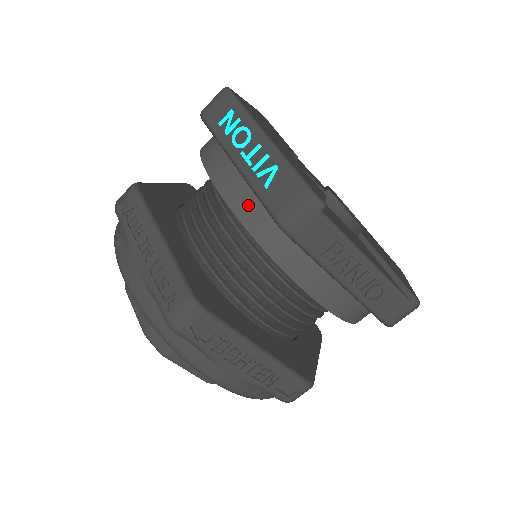
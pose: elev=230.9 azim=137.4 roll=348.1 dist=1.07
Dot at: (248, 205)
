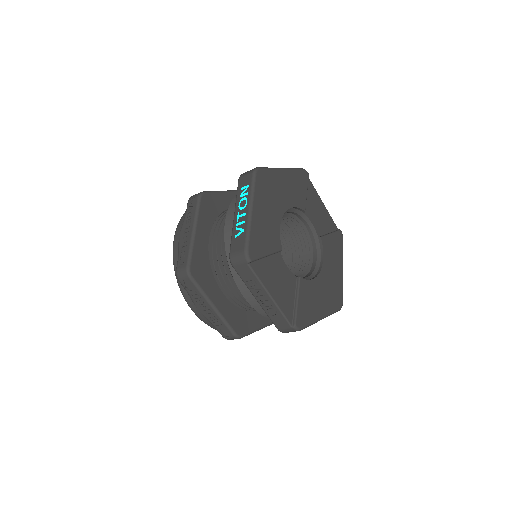
Dot at: occluded
